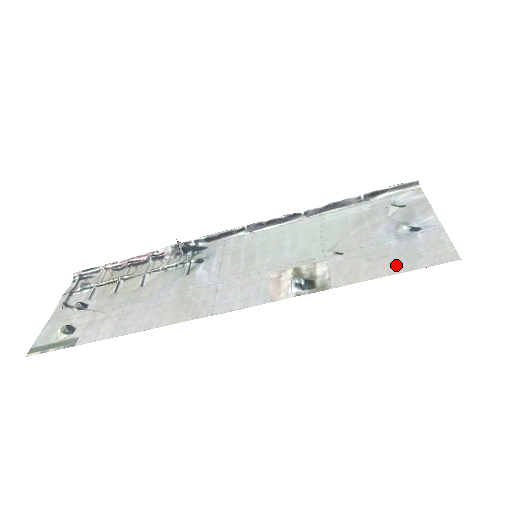
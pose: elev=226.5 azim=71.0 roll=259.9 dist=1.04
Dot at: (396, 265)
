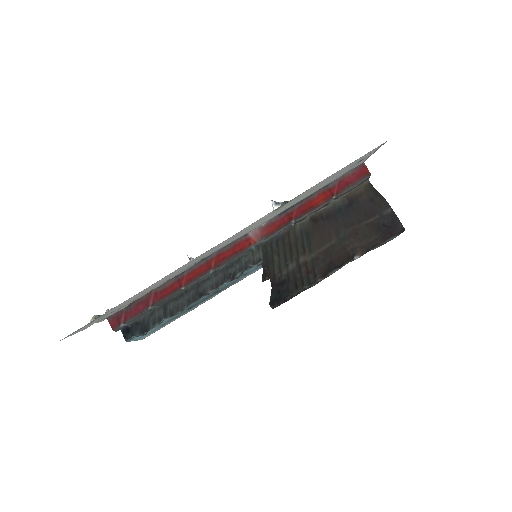
Dot at: occluded
